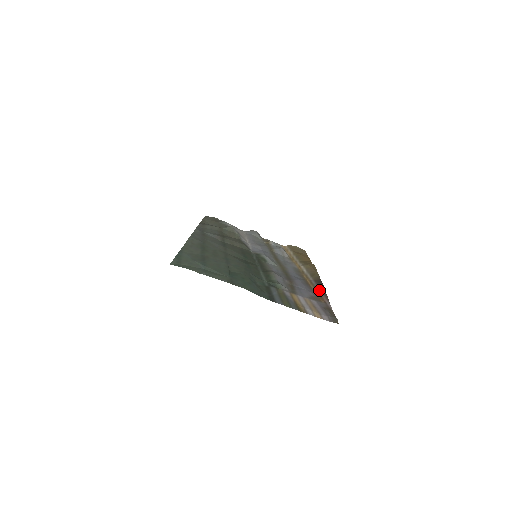
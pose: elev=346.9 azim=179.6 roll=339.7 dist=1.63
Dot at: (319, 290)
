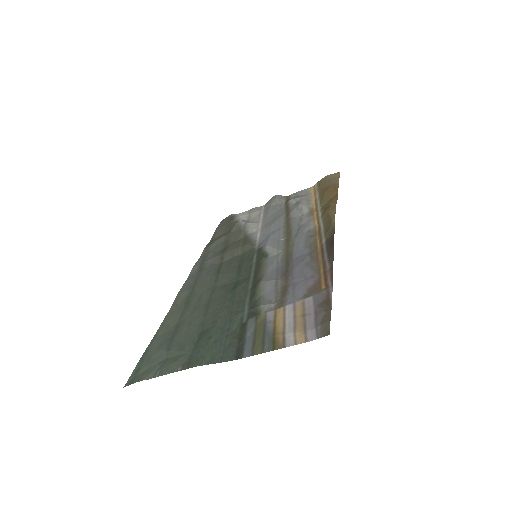
Dot at: (326, 262)
